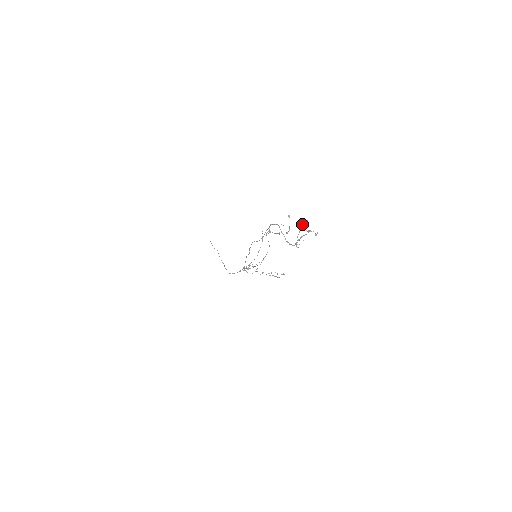
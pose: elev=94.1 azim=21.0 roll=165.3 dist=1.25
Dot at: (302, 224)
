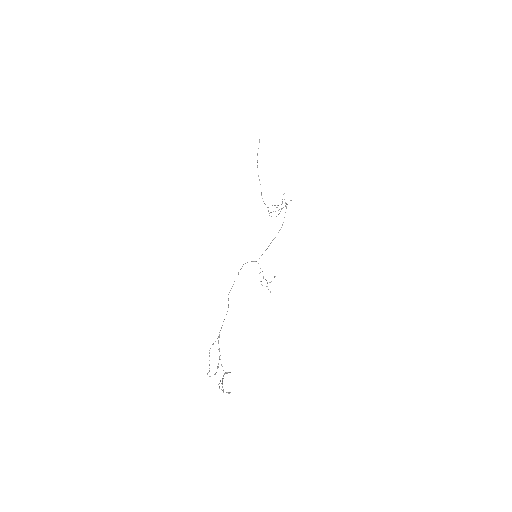
Dot at: occluded
